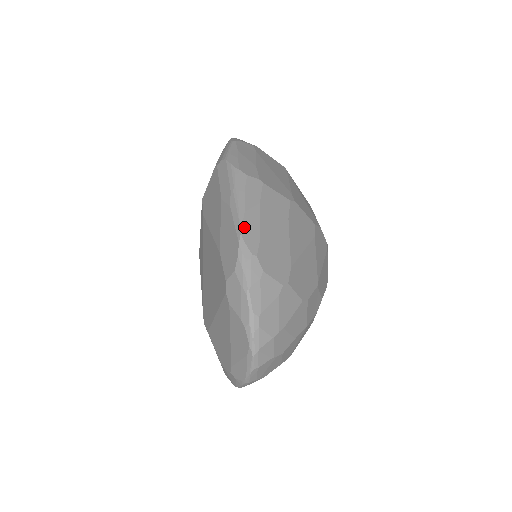
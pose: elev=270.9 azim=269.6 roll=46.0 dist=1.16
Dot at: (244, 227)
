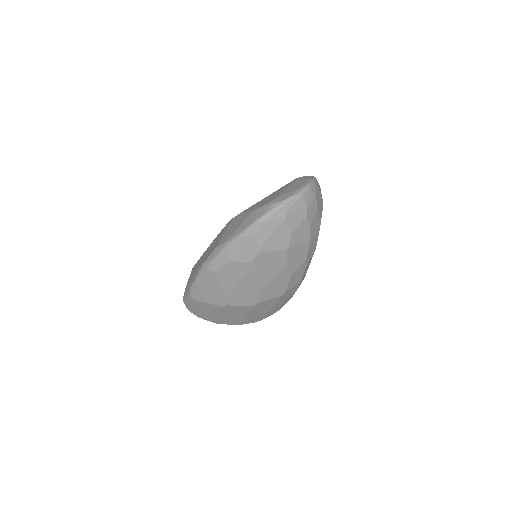
Dot at: occluded
